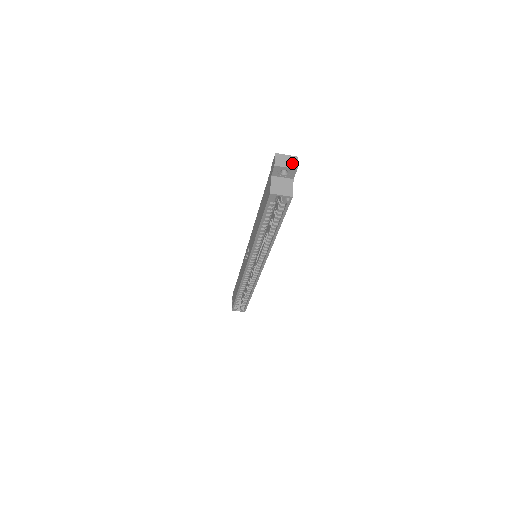
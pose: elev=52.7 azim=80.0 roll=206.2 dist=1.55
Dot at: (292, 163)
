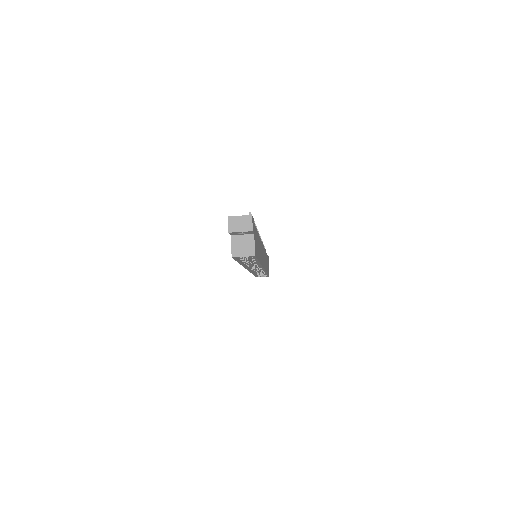
Dot at: (246, 225)
